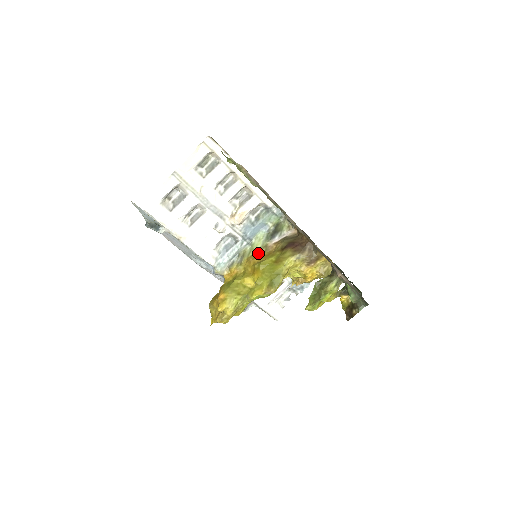
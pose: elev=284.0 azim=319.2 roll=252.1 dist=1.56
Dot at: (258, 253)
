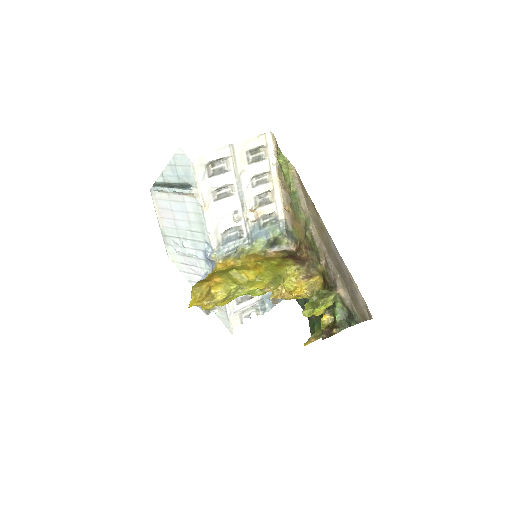
Dot at: (258, 254)
